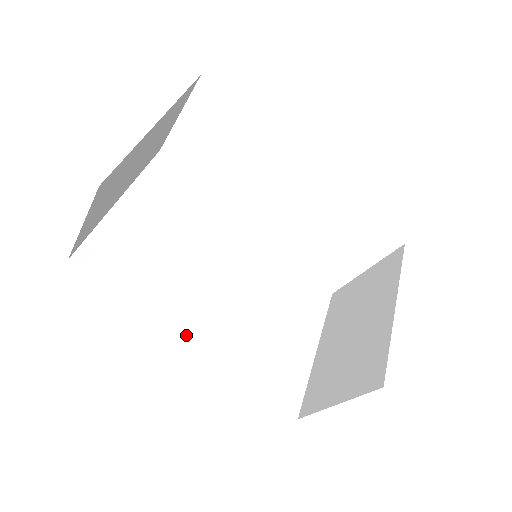
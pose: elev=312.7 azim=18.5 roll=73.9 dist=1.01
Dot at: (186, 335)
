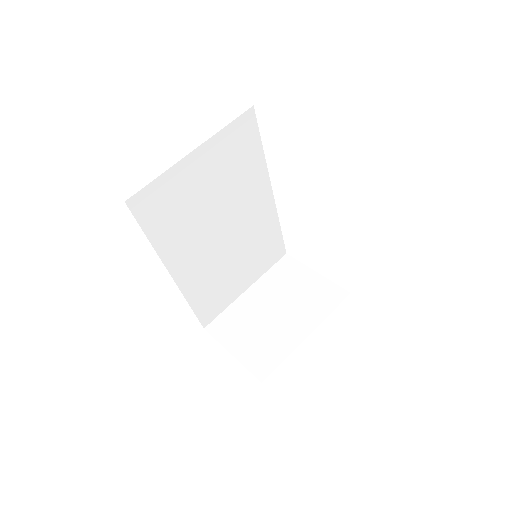
Dot at: (173, 270)
